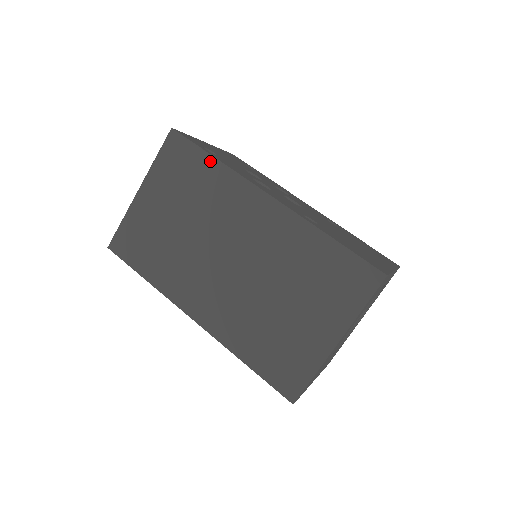
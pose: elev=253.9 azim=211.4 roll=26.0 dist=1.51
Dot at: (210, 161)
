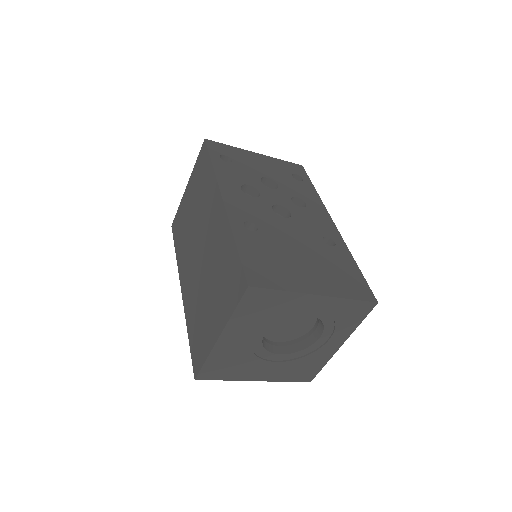
Dot at: (210, 167)
